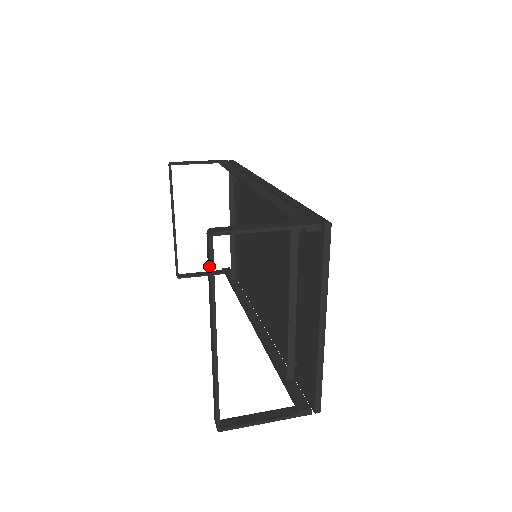
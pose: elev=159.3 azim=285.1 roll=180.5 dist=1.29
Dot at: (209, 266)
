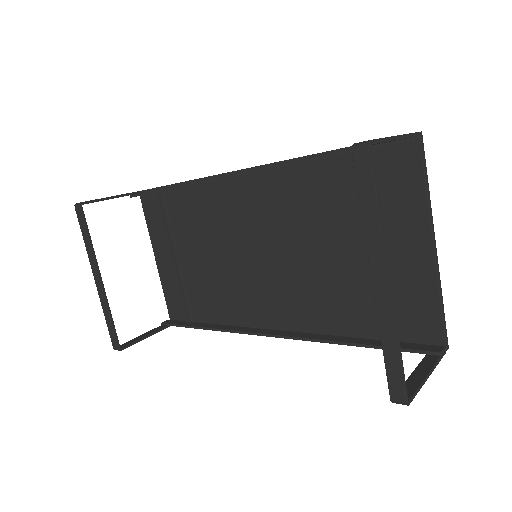
Dot at: (369, 186)
